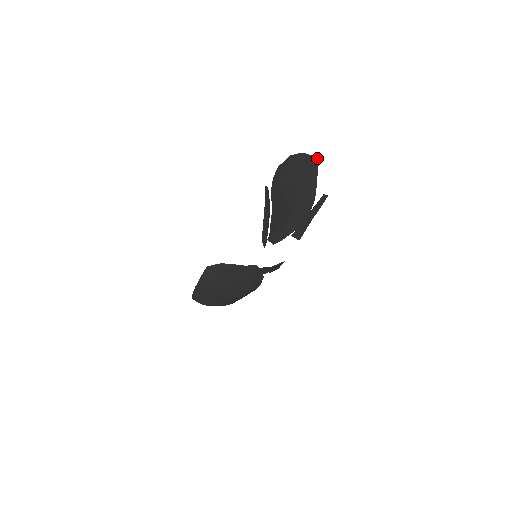
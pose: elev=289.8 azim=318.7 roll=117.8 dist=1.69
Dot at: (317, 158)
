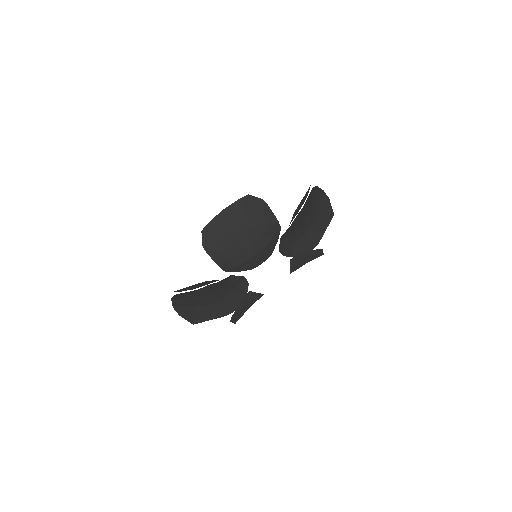
Dot at: (333, 213)
